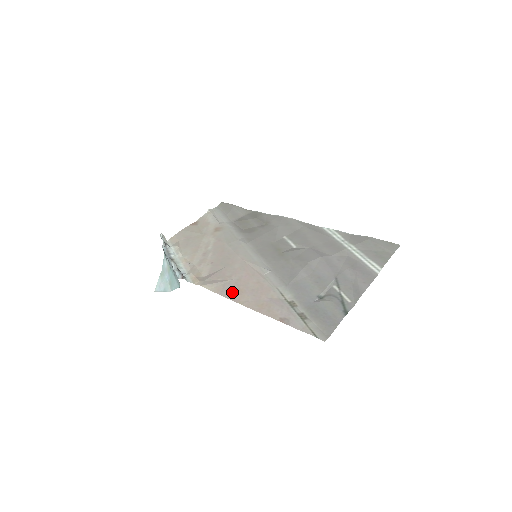
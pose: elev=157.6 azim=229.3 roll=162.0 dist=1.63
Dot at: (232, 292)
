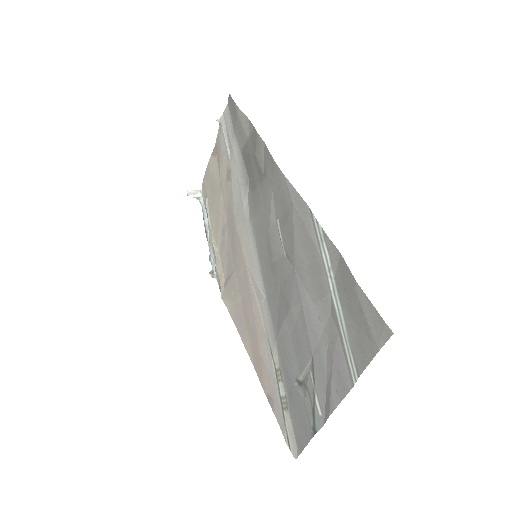
Dot at: (240, 323)
